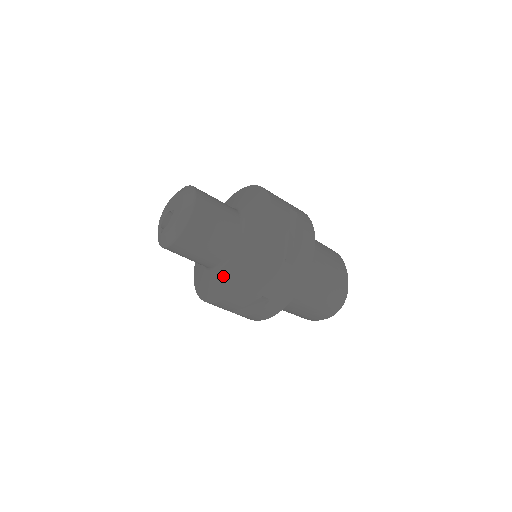
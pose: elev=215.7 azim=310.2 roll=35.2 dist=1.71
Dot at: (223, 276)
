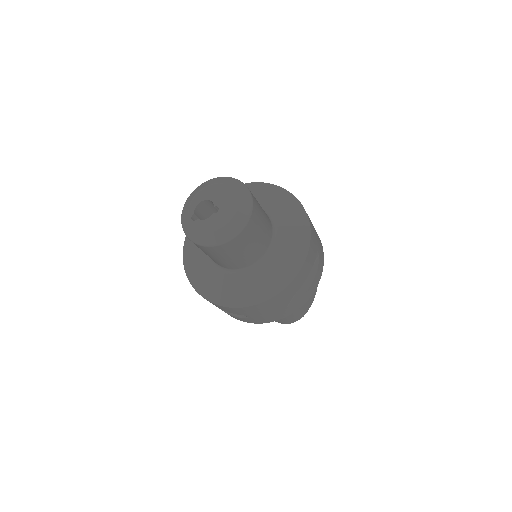
Dot at: (223, 281)
